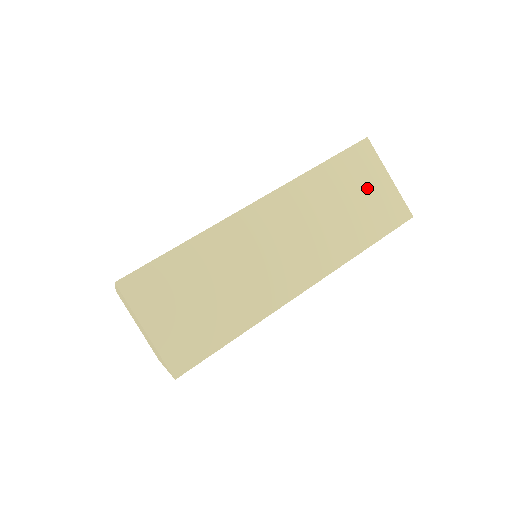
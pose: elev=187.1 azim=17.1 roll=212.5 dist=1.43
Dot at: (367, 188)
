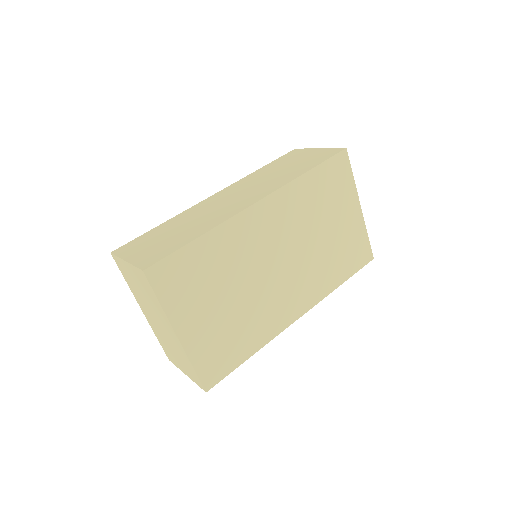
Dot at: (300, 158)
